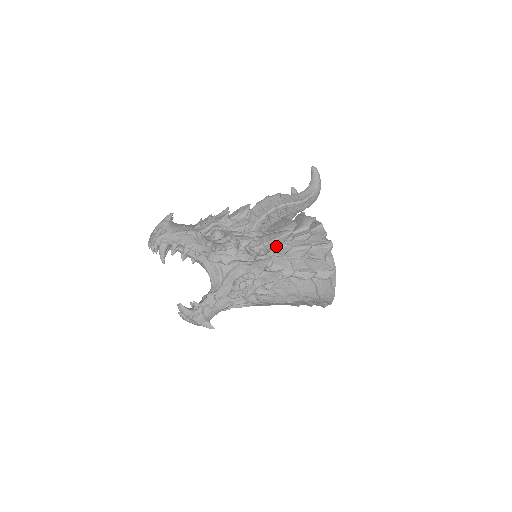
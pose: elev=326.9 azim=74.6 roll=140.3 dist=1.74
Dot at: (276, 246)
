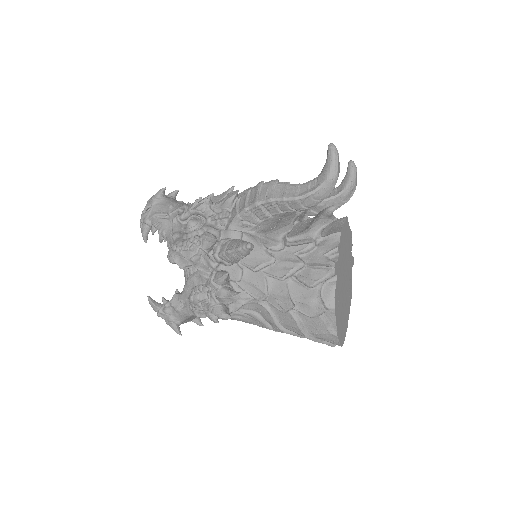
Dot at: (236, 259)
